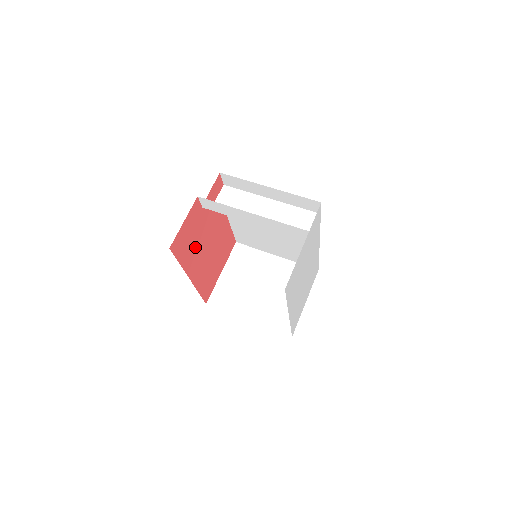
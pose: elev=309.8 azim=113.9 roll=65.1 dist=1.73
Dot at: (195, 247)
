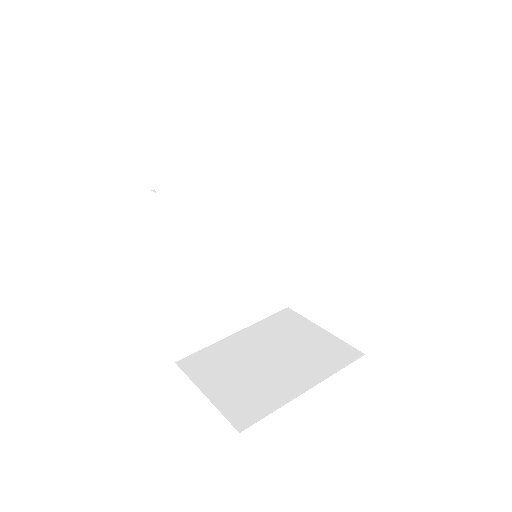
Dot at: occluded
